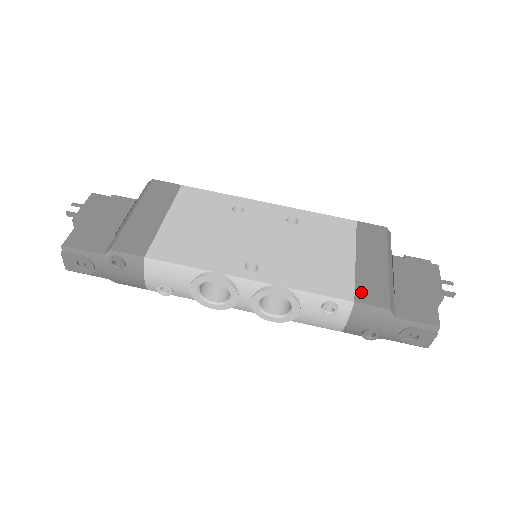
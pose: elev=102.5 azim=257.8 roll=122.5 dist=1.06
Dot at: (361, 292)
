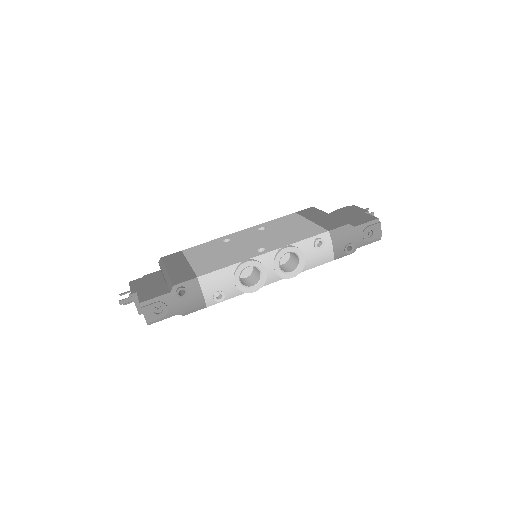
Dot at: (328, 227)
